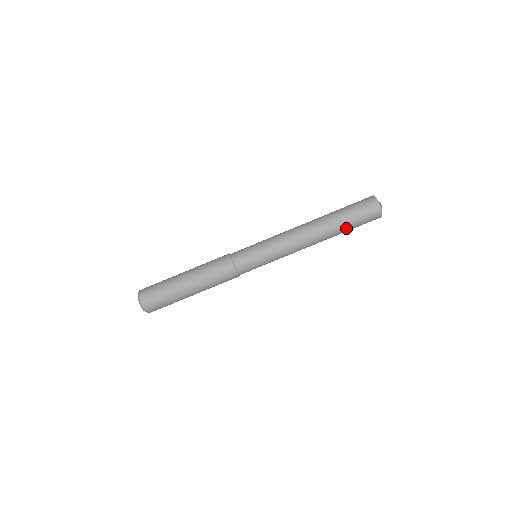
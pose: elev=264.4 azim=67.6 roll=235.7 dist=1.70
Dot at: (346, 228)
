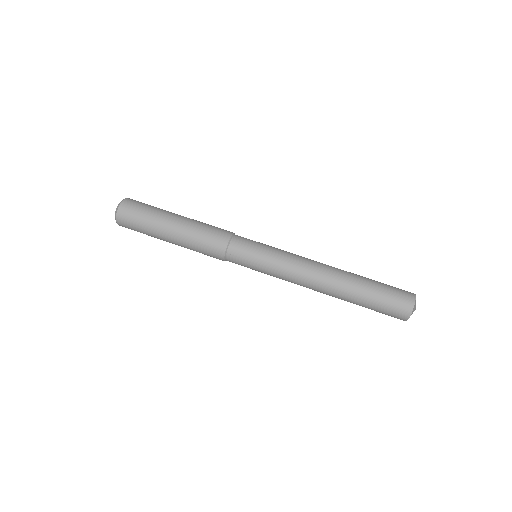
Dot at: (364, 297)
